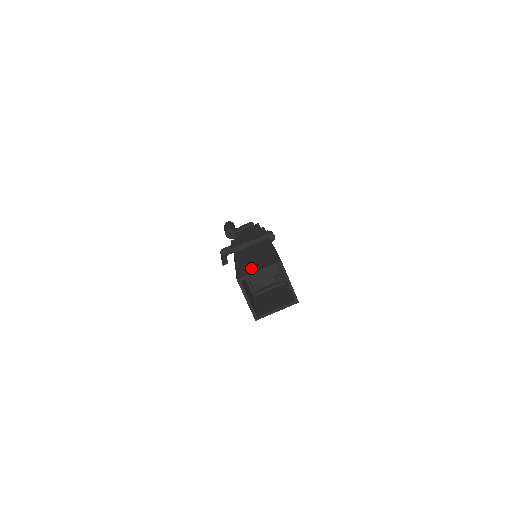
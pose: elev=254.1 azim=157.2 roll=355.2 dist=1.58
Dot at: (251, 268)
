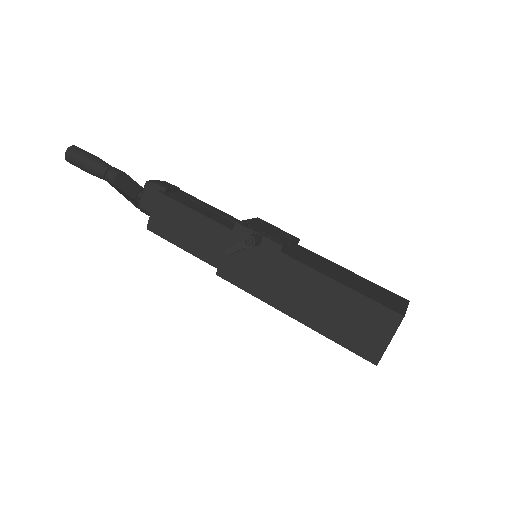
Dot at: (388, 300)
